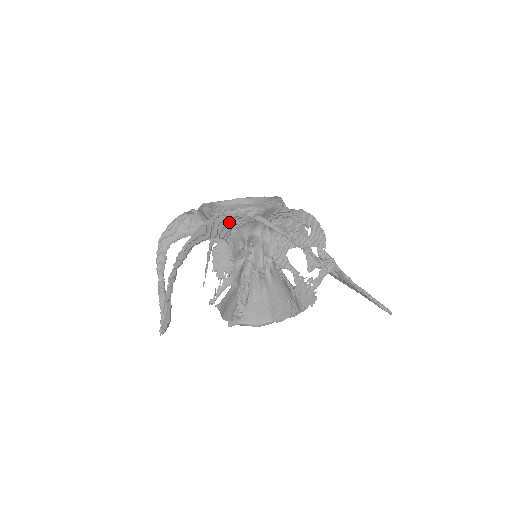
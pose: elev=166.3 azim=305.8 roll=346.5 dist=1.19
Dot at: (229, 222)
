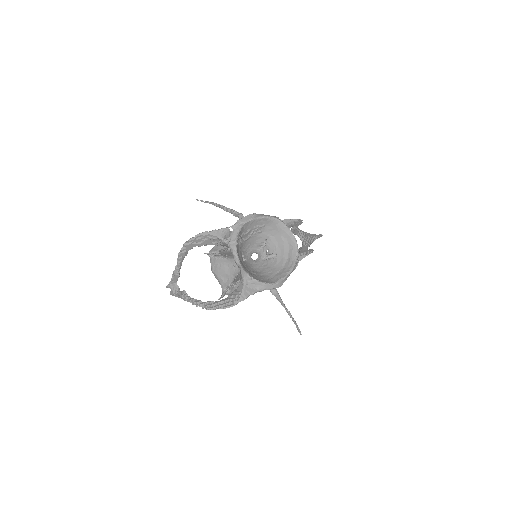
Dot at: occluded
